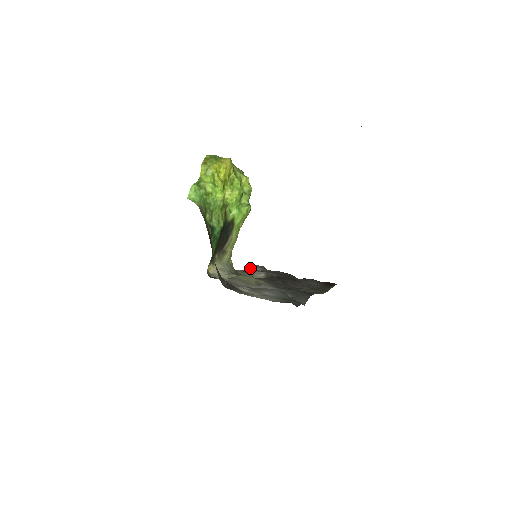
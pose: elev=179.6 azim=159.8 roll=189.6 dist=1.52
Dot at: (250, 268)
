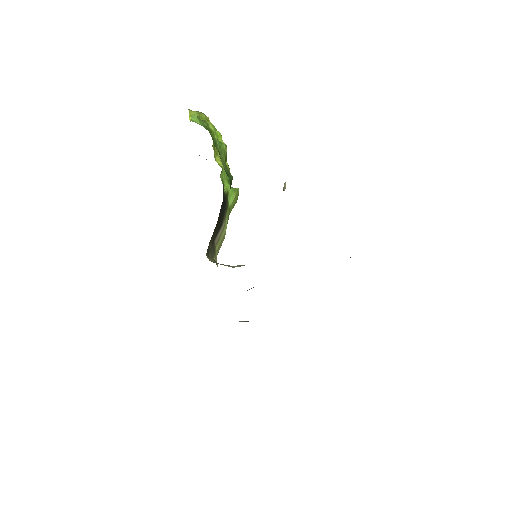
Dot at: occluded
